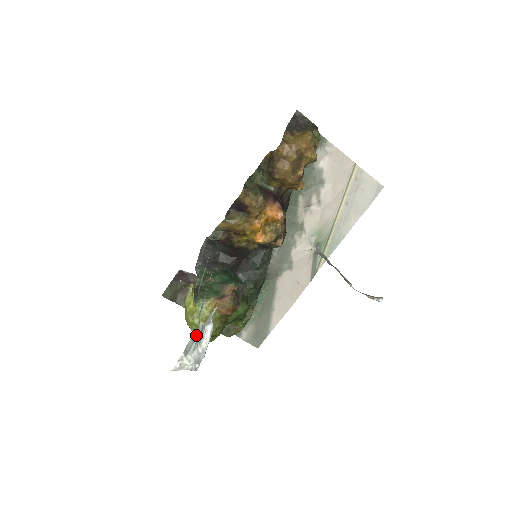
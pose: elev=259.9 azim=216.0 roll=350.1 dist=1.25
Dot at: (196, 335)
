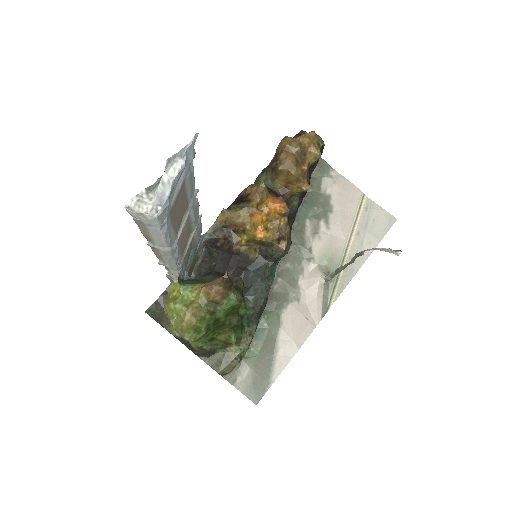
Dot at: occluded
